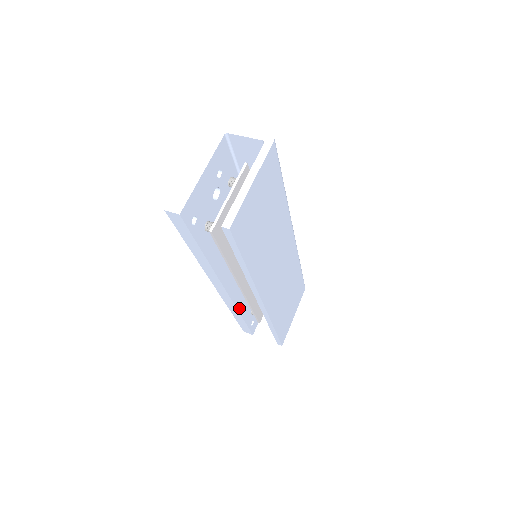
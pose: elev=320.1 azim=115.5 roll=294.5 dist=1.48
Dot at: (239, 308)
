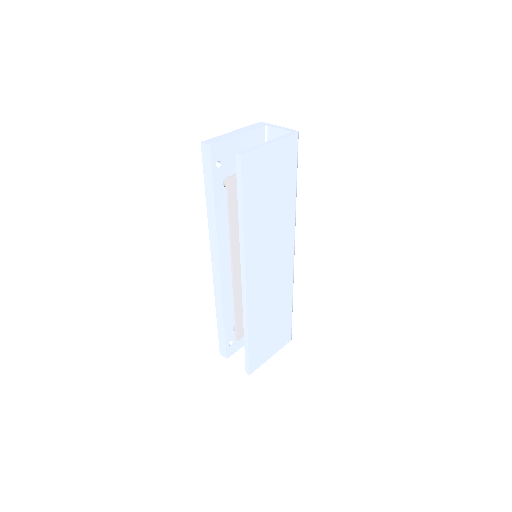
Dot at: (224, 305)
